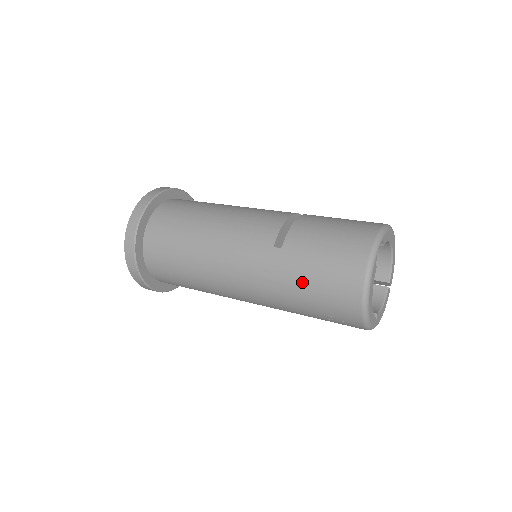
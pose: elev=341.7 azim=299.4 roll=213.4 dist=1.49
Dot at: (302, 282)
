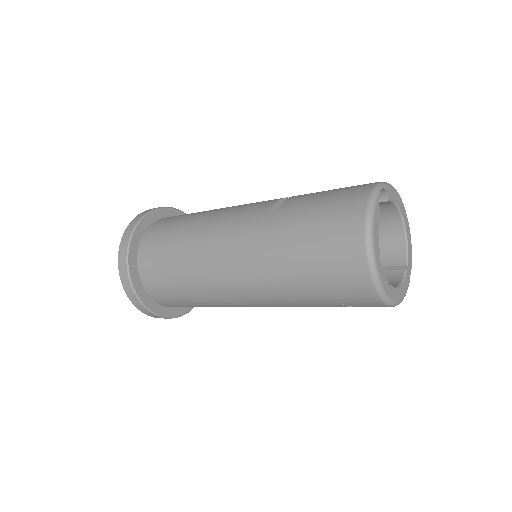
Dot at: (297, 241)
